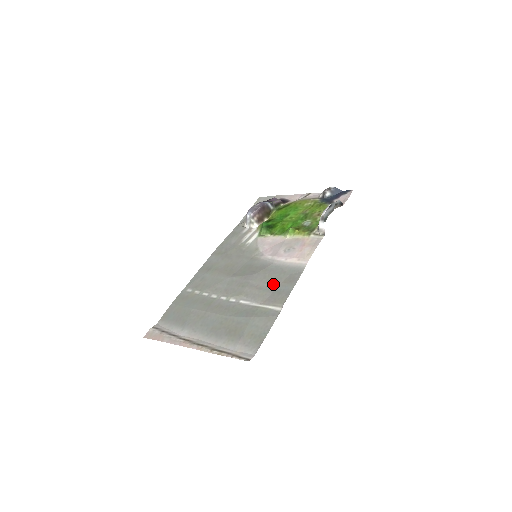
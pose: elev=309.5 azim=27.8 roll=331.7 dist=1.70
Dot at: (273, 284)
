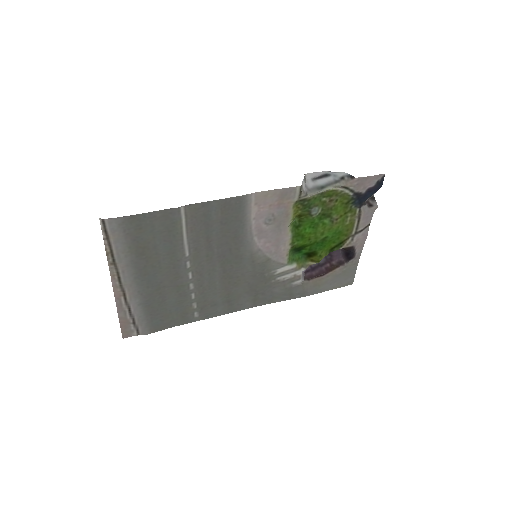
Dot at: (217, 225)
